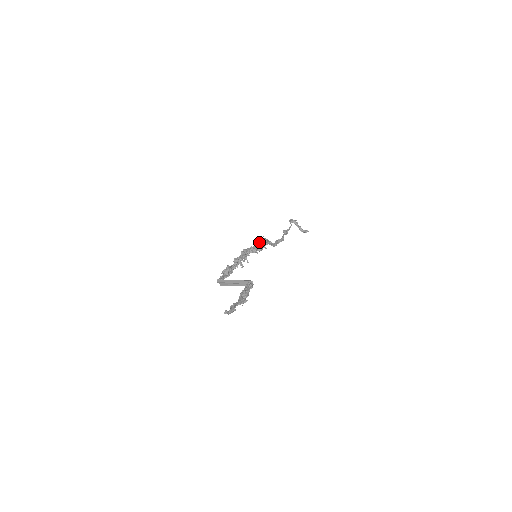
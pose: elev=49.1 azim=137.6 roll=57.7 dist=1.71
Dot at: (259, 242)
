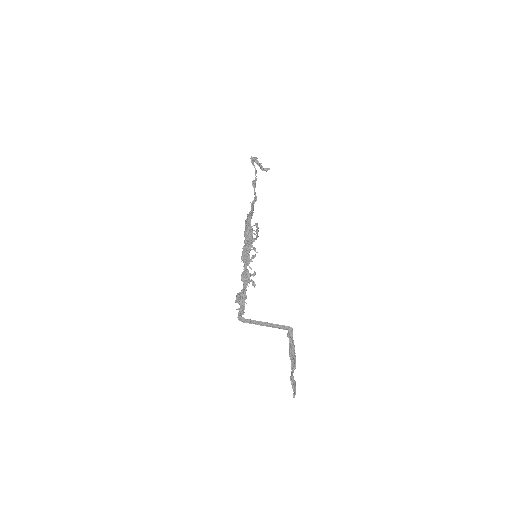
Dot at: (250, 229)
